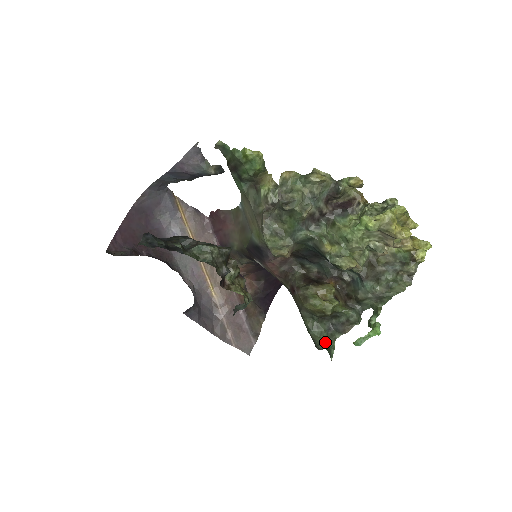
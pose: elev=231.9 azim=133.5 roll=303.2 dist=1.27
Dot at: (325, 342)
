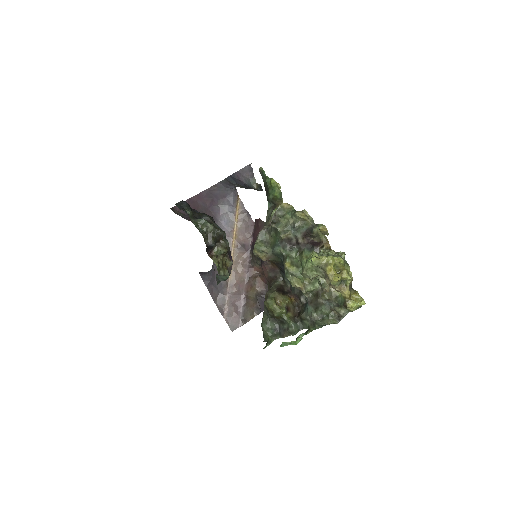
Dot at: (268, 337)
